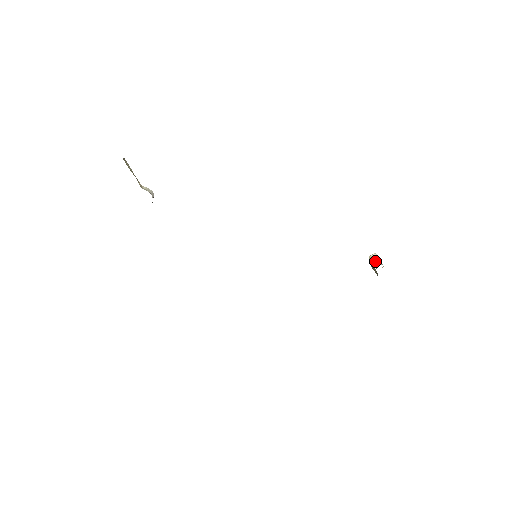
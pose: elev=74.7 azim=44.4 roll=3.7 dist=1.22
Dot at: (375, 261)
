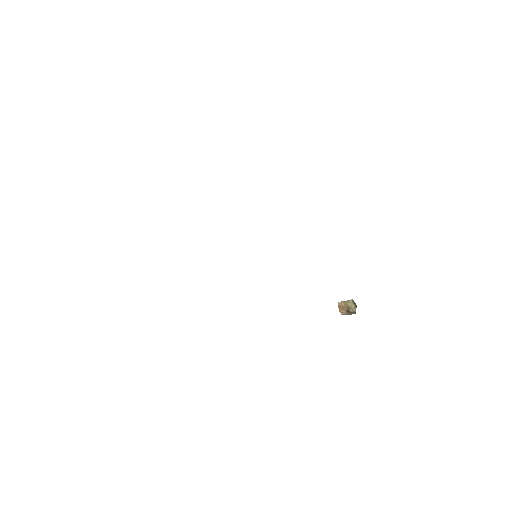
Dot at: (351, 299)
